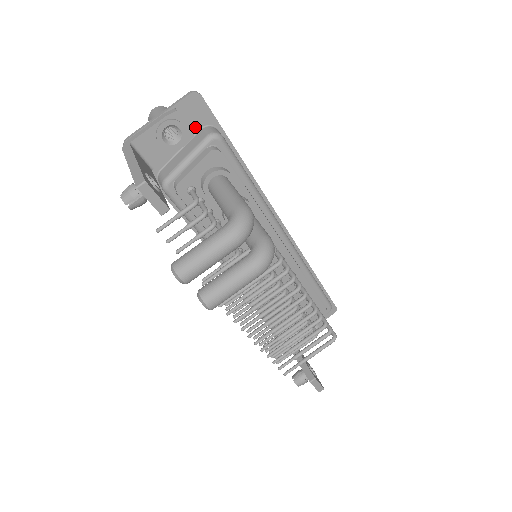
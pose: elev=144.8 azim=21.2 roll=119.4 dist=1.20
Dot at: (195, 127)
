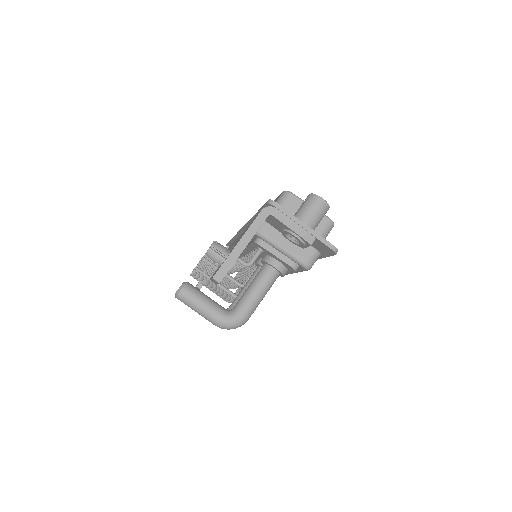
Dot at: (313, 244)
